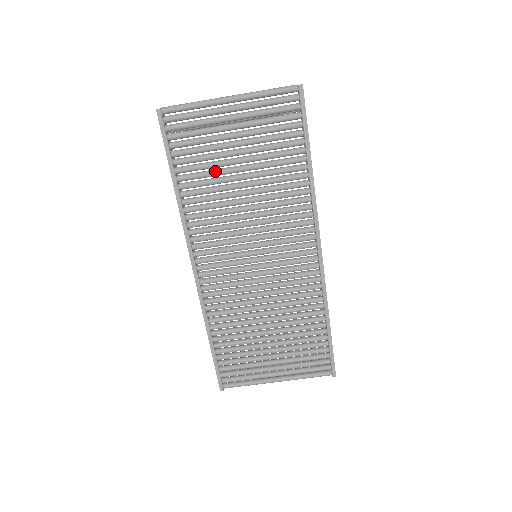
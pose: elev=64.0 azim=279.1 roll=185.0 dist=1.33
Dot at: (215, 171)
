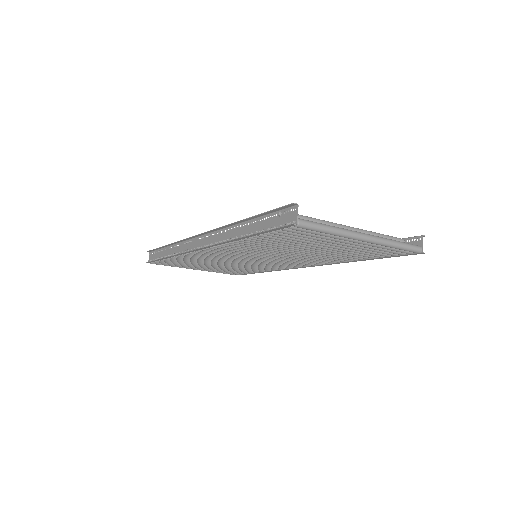
Dot at: (289, 245)
